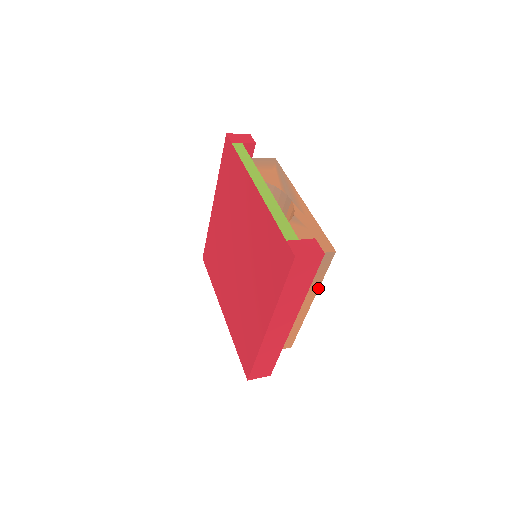
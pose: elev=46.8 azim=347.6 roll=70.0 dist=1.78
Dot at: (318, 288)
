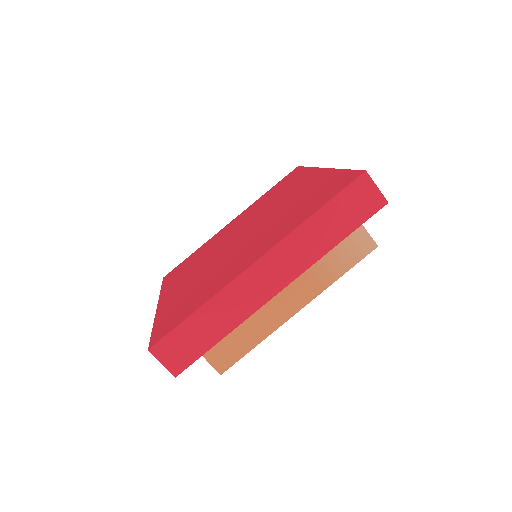
Dot at: (325, 288)
